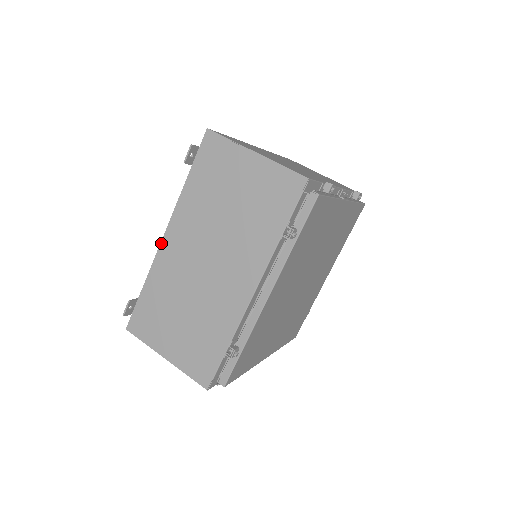
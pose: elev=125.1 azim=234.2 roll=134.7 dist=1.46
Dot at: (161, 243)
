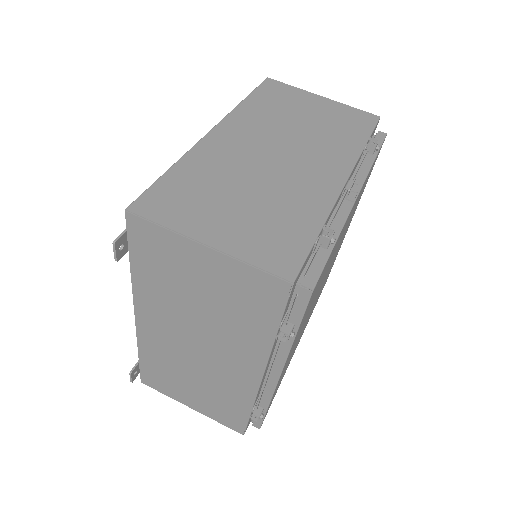
Dot at: (136, 323)
